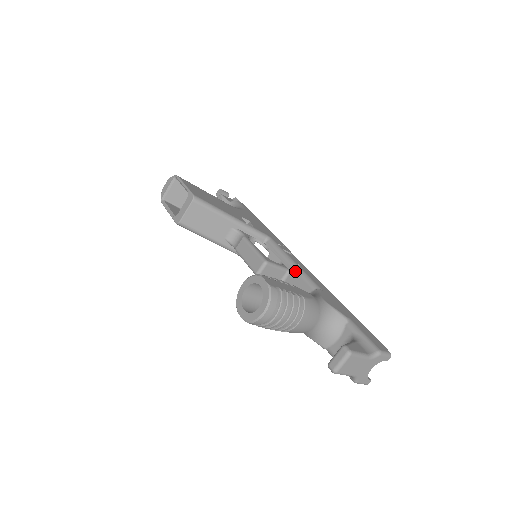
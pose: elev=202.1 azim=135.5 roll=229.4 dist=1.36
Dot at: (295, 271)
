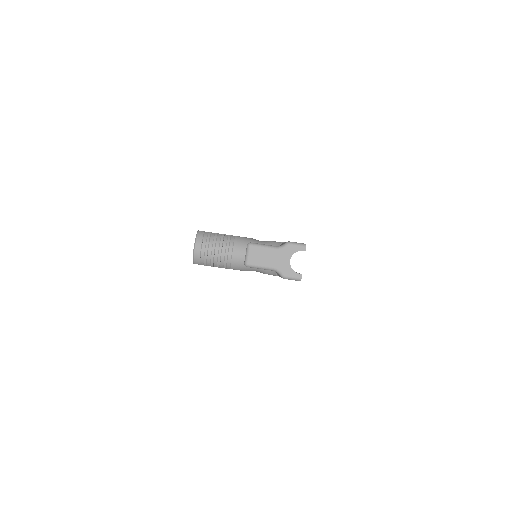
Dot at: occluded
